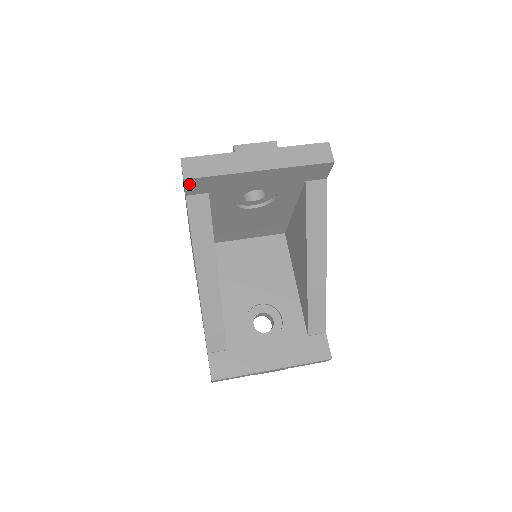
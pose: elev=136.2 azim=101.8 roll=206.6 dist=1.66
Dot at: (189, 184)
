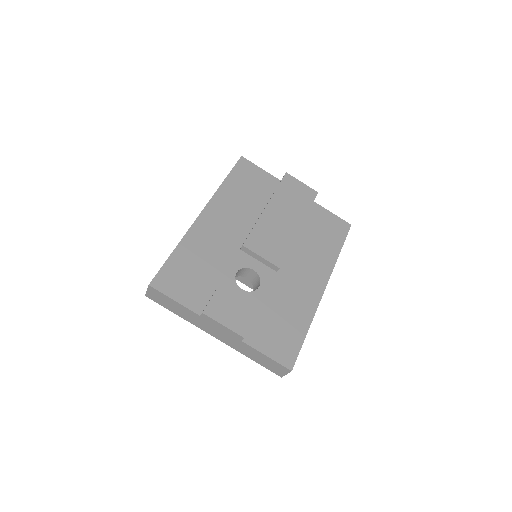
Dot at: occluded
